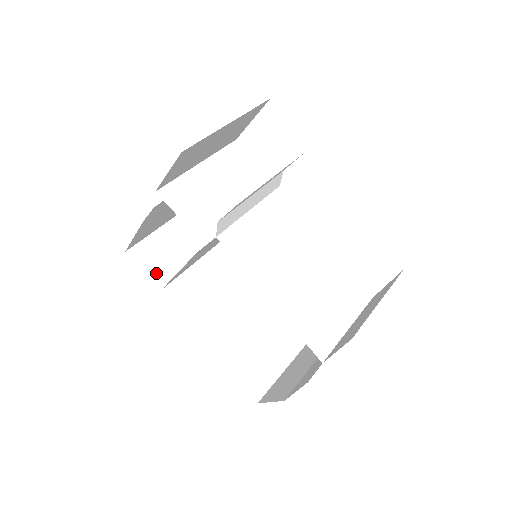
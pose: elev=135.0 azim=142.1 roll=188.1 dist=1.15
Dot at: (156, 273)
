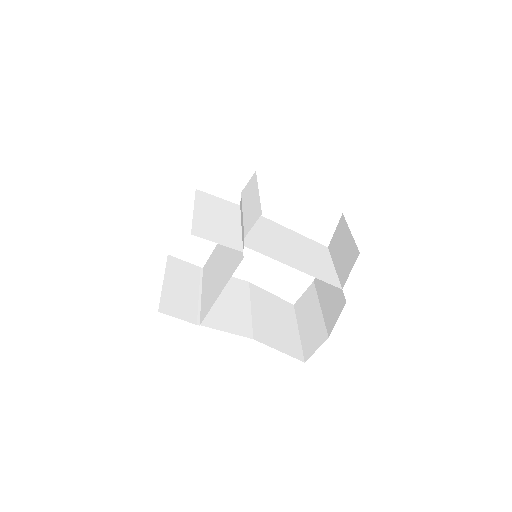
Dot at: (187, 316)
